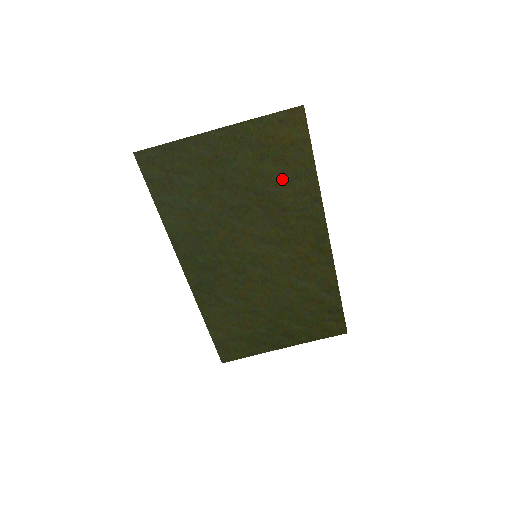
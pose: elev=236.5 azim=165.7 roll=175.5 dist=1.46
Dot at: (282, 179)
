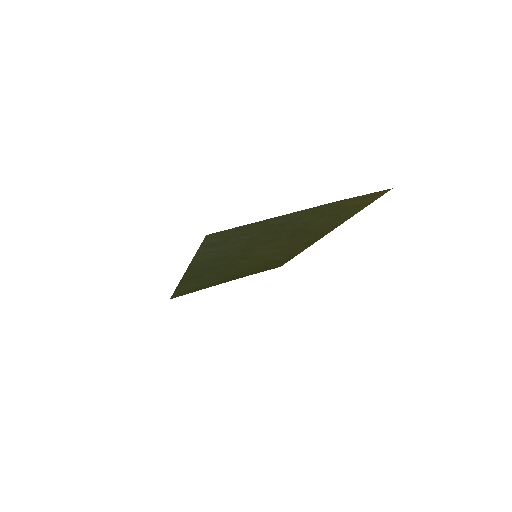
Dot at: (324, 222)
